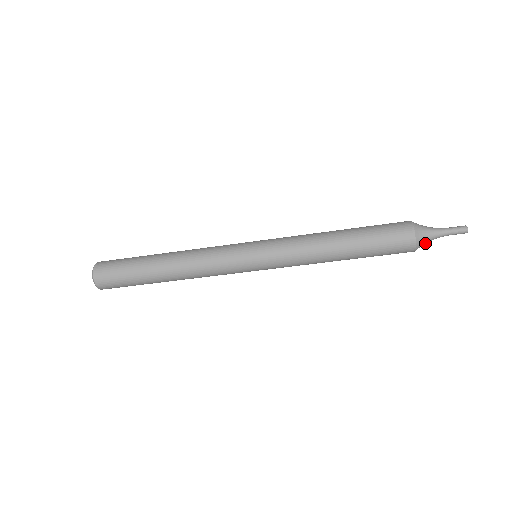
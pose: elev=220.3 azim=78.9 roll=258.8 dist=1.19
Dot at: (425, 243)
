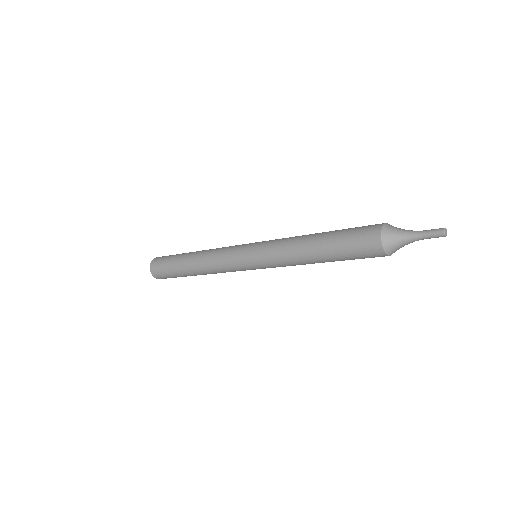
Dot at: occluded
